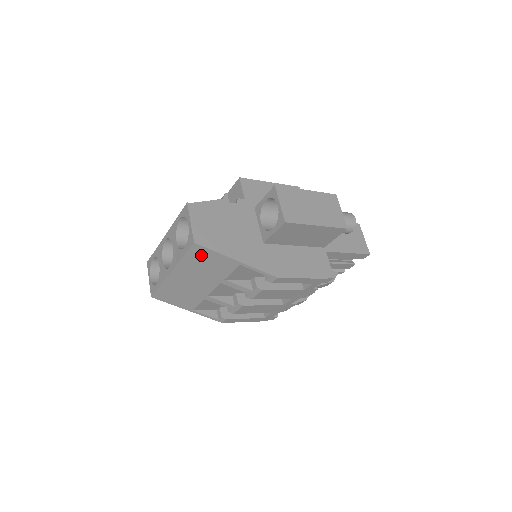
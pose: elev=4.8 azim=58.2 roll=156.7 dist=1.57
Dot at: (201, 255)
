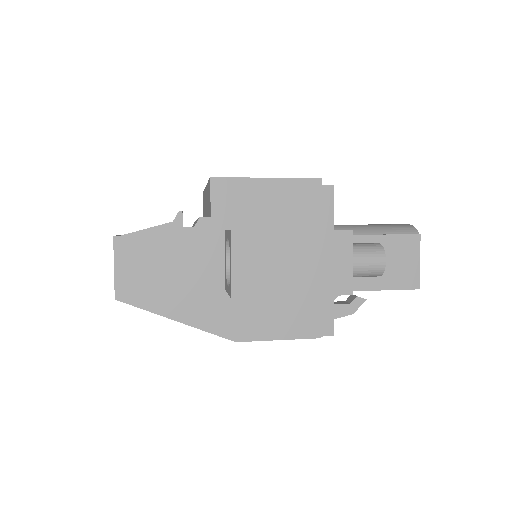
Dot at: occluded
